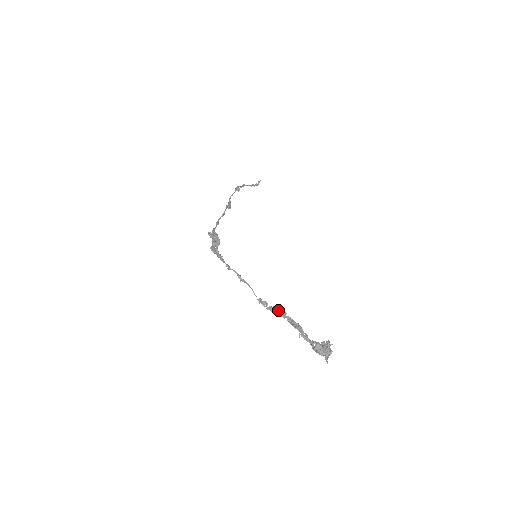
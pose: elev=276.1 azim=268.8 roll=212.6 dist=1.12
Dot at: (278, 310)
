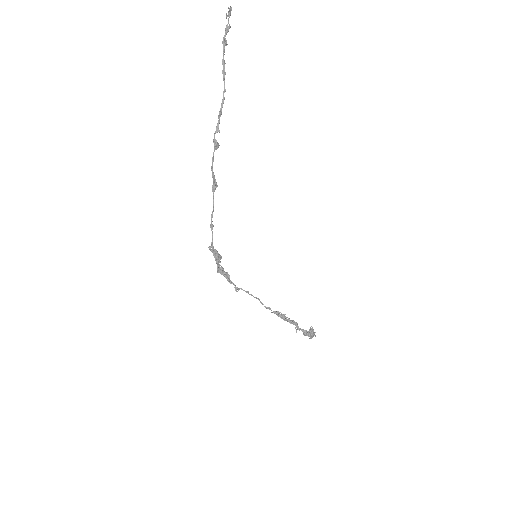
Dot at: (280, 317)
